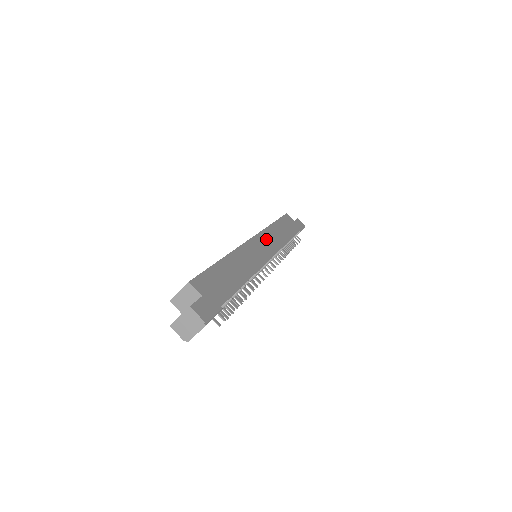
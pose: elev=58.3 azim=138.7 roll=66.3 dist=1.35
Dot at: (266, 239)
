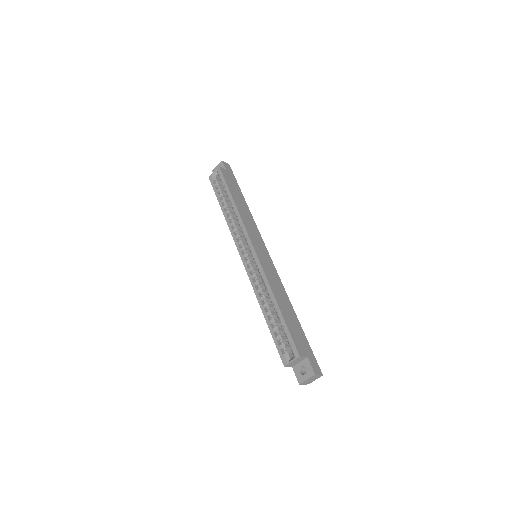
Dot at: (253, 235)
